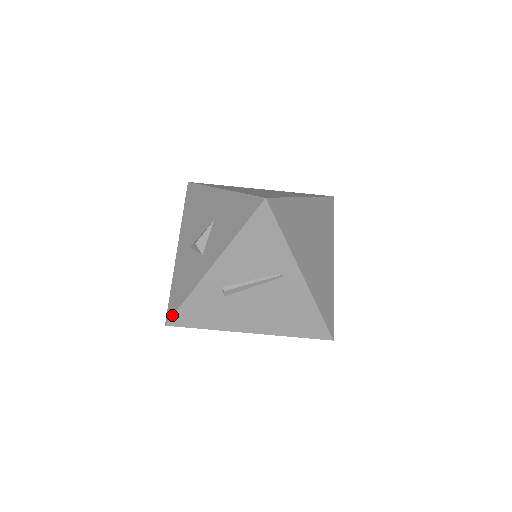
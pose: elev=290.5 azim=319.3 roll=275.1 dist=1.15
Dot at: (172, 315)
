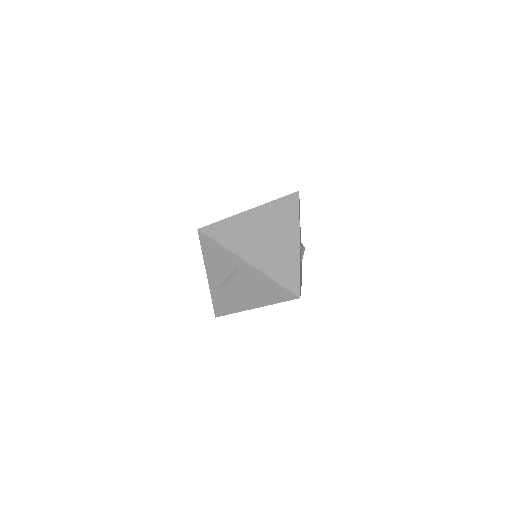
Dot at: (214, 310)
